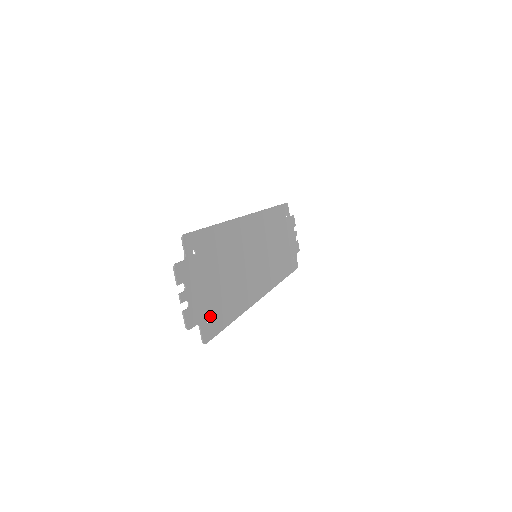
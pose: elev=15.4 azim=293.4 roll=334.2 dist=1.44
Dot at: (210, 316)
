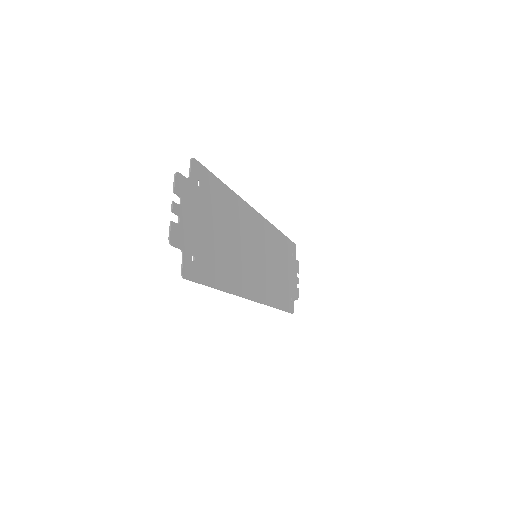
Dot at: (197, 257)
